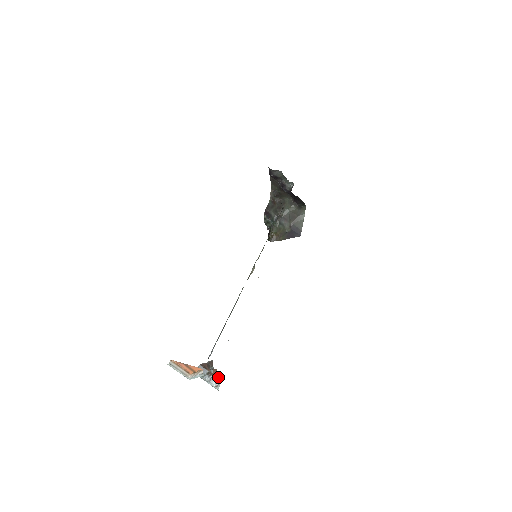
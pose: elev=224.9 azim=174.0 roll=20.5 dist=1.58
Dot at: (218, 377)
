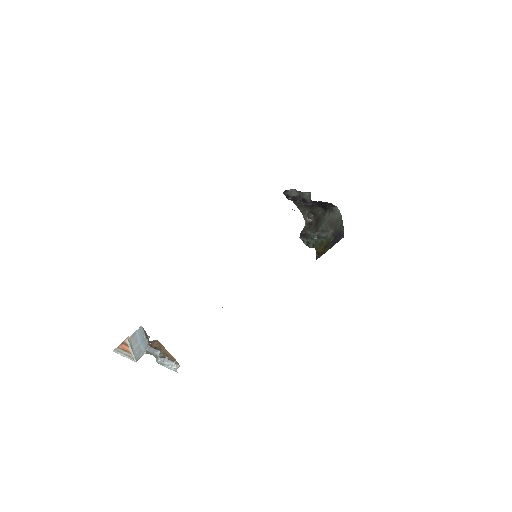
Dot at: (171, 355)
